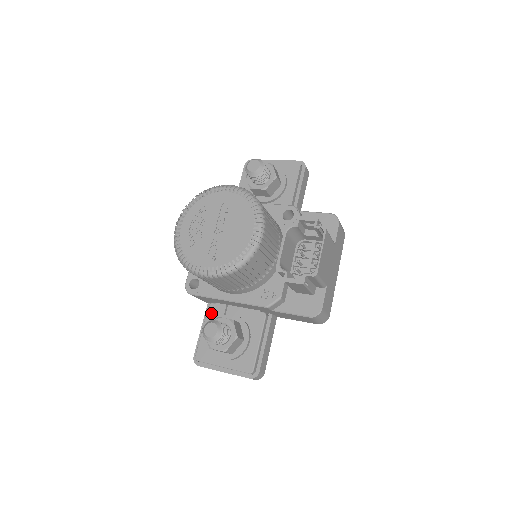
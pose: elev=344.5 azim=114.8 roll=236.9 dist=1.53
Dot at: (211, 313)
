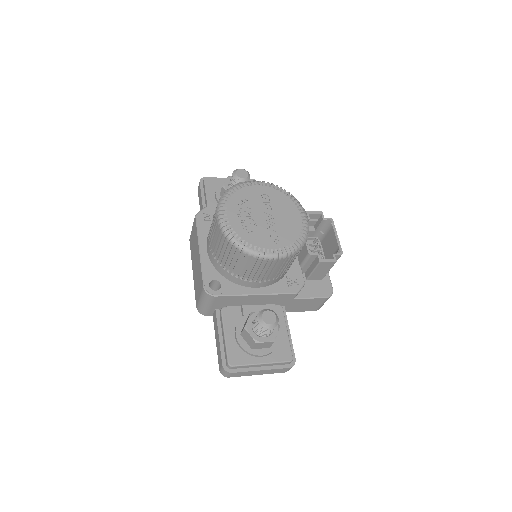
Dot at: (227, 317)
